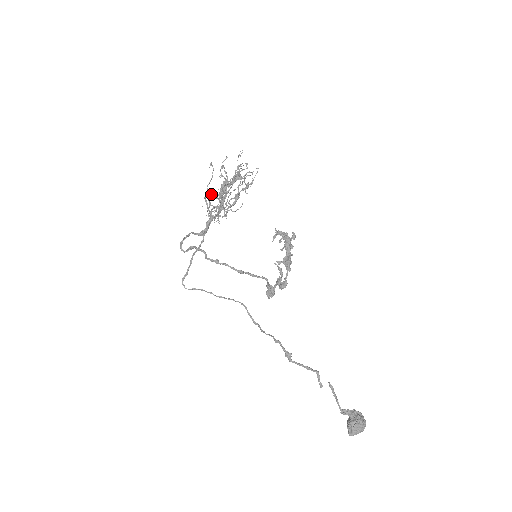
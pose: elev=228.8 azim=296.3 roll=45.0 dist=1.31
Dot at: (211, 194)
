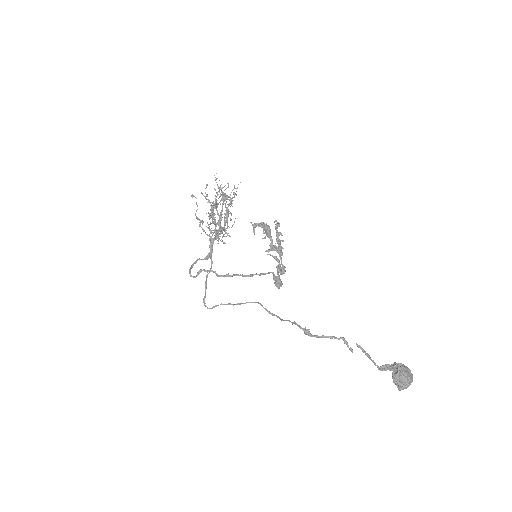
Dot at: (201, 220)
